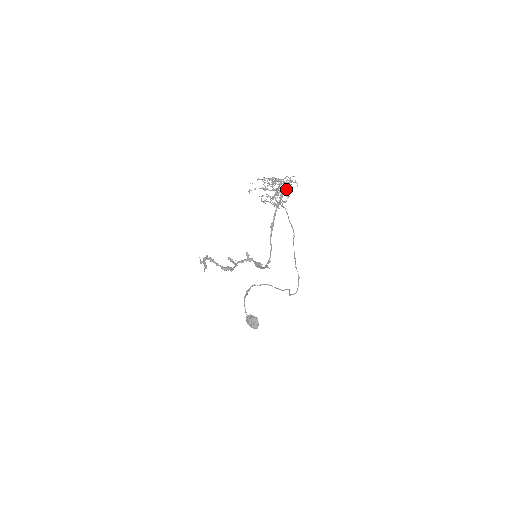
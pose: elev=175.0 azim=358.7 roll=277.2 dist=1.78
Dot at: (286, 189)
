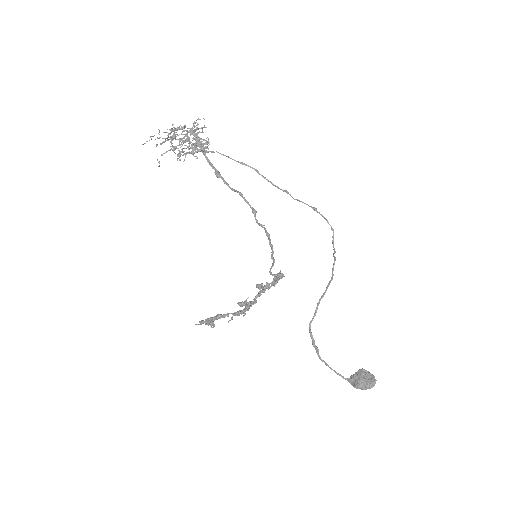
Dot at: (196, 133)
